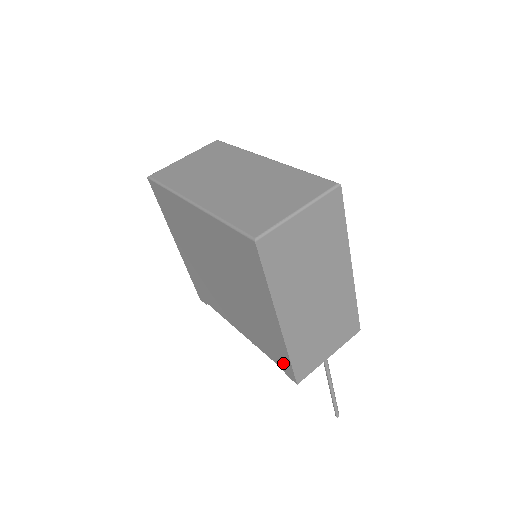
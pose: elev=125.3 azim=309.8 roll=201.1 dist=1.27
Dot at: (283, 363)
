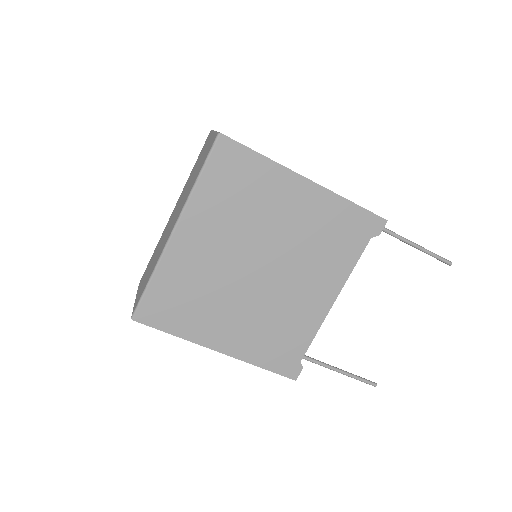
Dot at: (362, 226)
